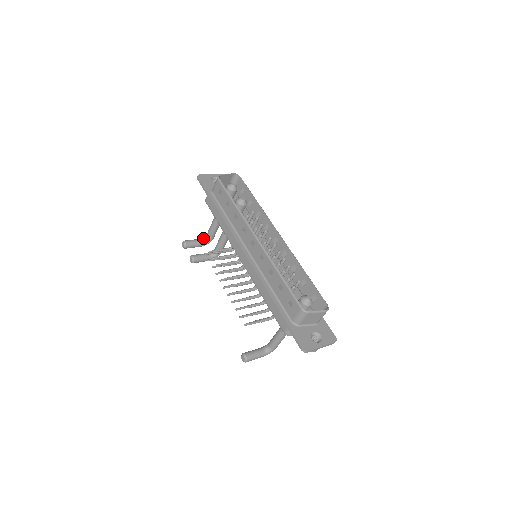
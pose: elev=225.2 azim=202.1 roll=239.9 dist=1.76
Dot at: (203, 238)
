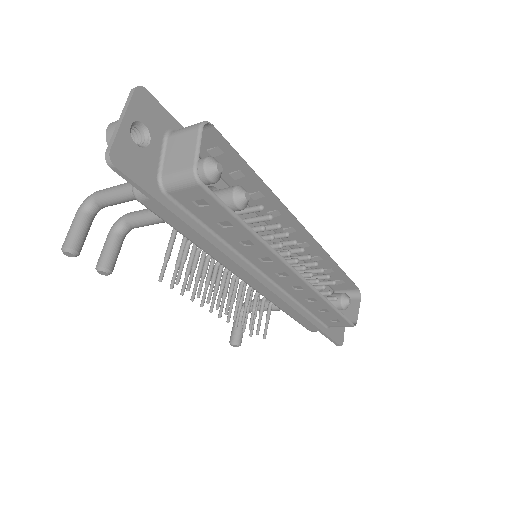
Dot at: (89, 209)
